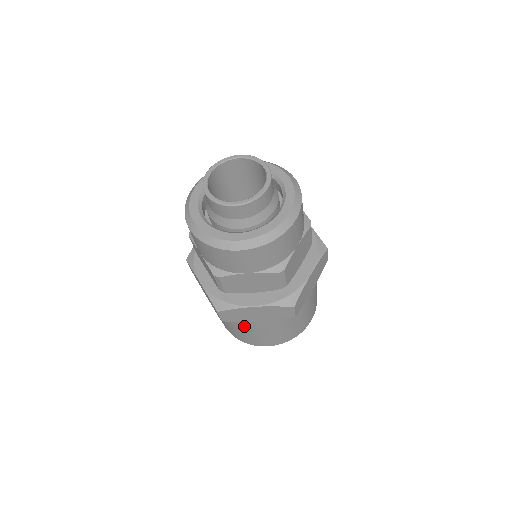
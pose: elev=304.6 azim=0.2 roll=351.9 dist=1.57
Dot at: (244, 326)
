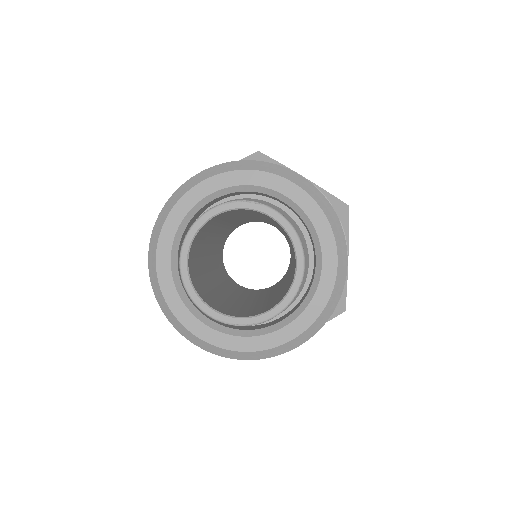
Dot at: occluded
